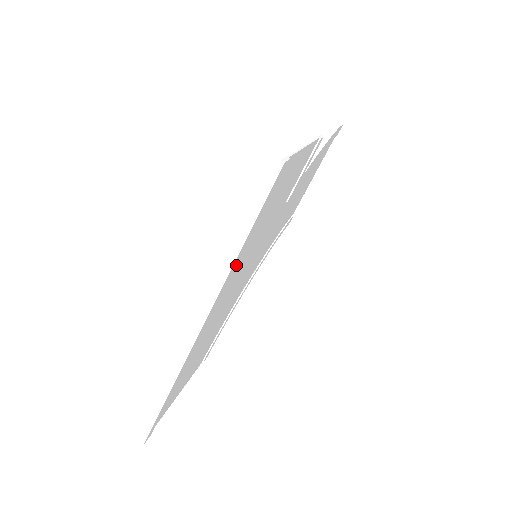
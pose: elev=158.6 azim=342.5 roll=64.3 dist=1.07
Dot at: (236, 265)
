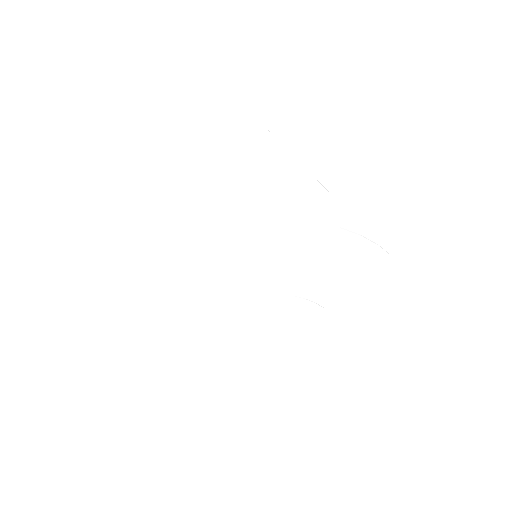
Dot at: (221, 191)
